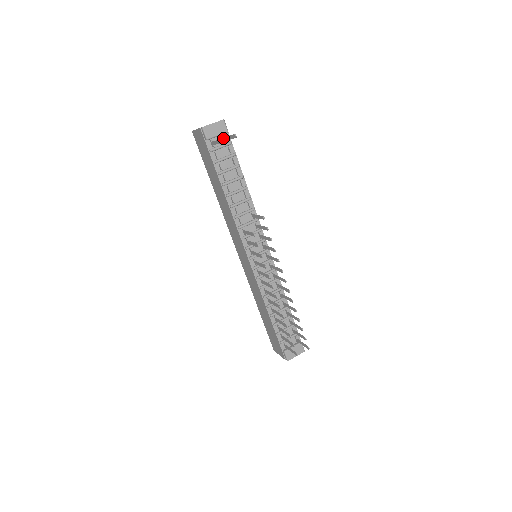
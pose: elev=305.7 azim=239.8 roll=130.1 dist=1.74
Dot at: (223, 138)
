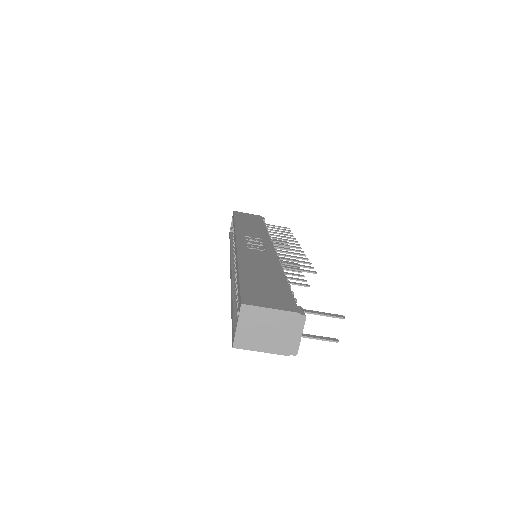
Dot at: occluded
